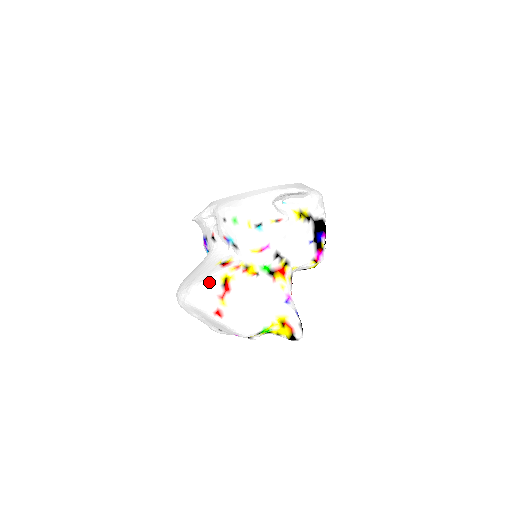
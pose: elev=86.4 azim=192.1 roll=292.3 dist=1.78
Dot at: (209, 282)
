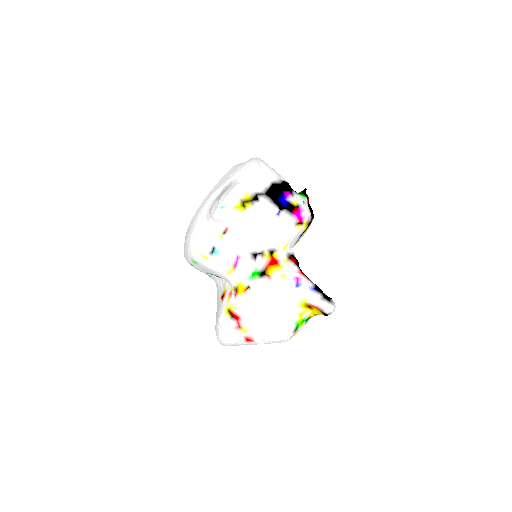
Dot at: (220, 323)
